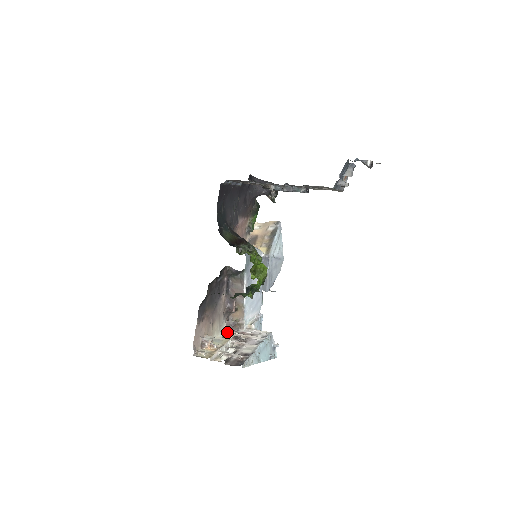
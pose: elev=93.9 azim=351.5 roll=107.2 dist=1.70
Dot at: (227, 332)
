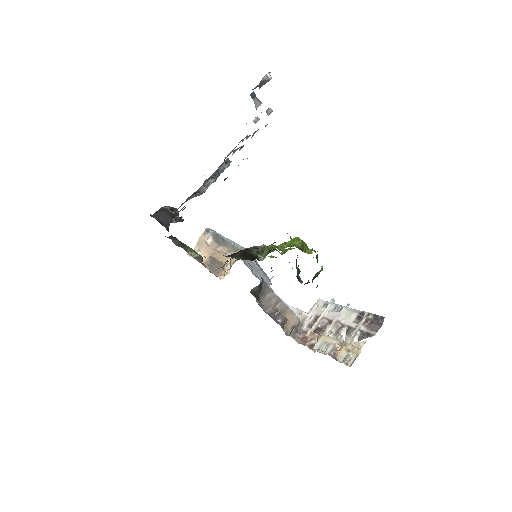
Dot at: (305, 339)
